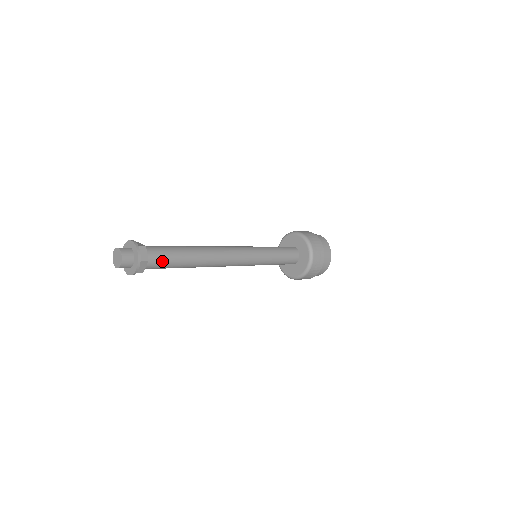
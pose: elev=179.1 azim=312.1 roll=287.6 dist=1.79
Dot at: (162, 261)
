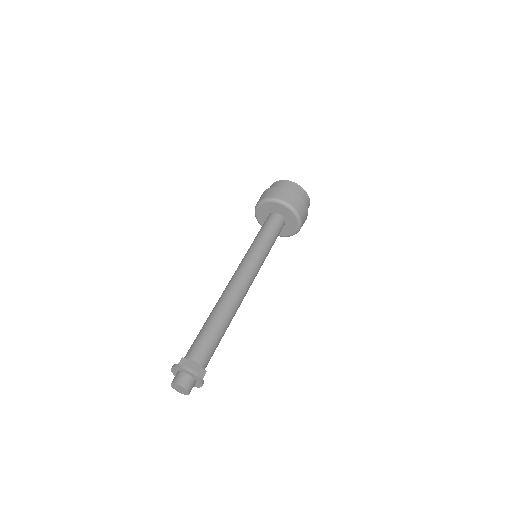
Dot at: (211, 355)
